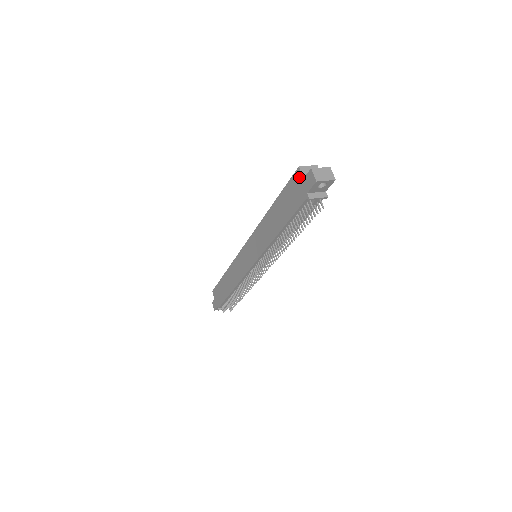
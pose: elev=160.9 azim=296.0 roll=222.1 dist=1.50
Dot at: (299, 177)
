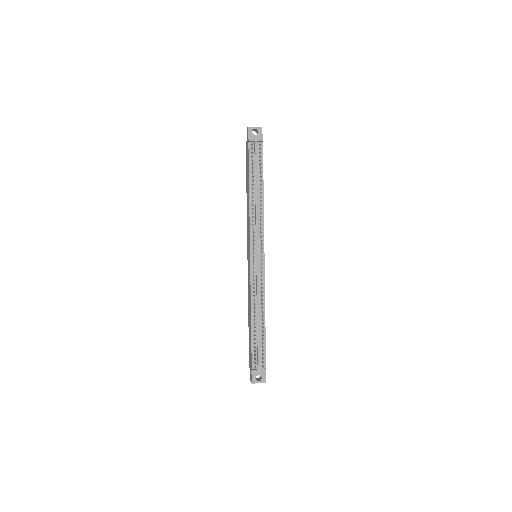
Dot at: (246, 145)
